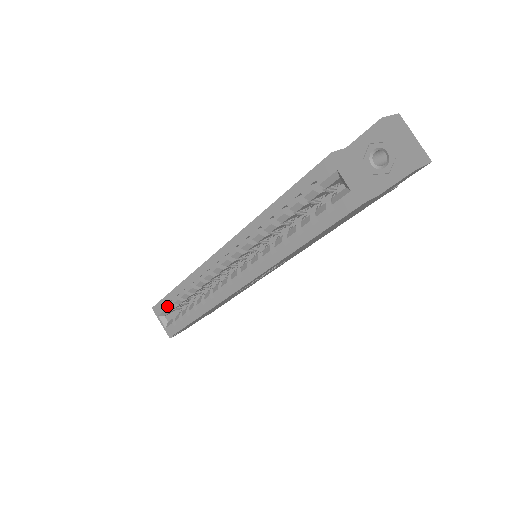
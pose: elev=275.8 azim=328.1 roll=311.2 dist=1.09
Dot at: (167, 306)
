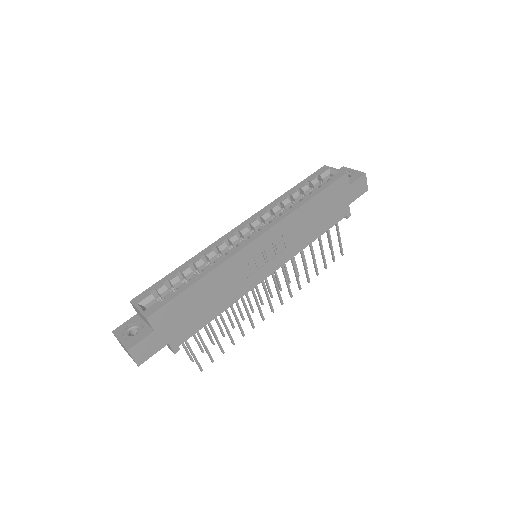
Dot at: (158, 288)
